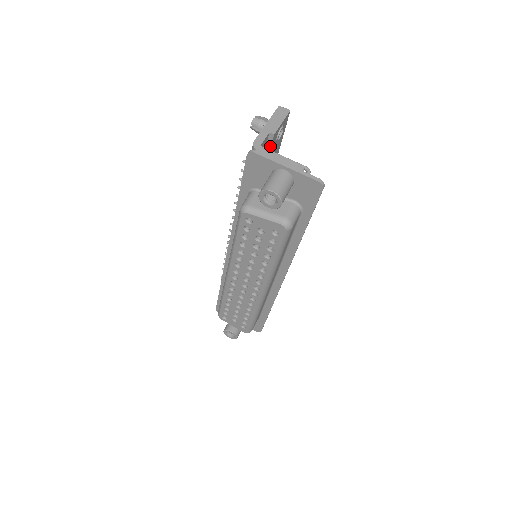
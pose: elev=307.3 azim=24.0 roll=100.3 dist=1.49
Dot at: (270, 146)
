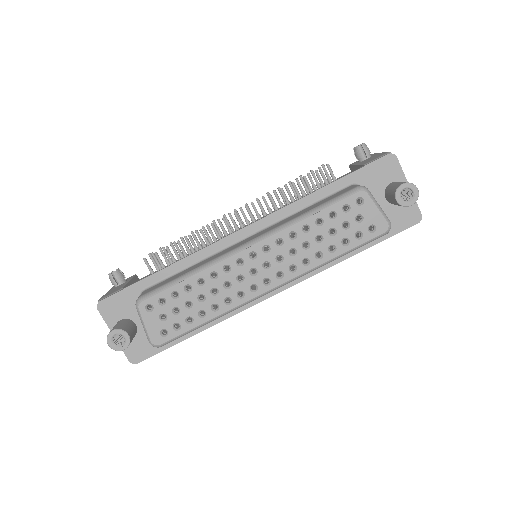
Dot at: occluded
